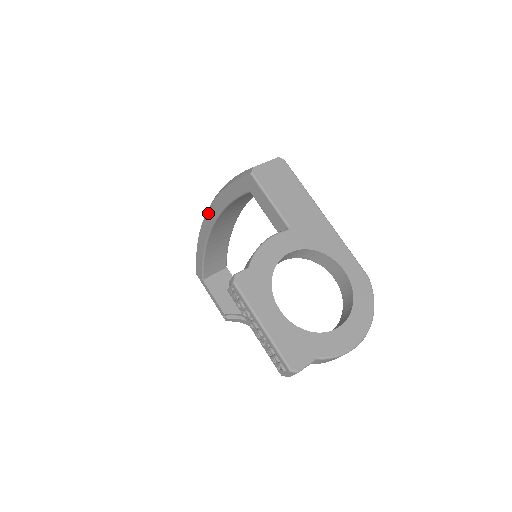
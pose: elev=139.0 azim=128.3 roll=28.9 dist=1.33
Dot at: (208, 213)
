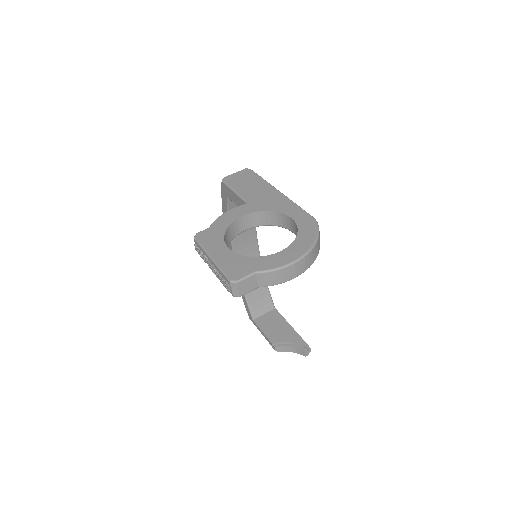
Dot at: occluded
